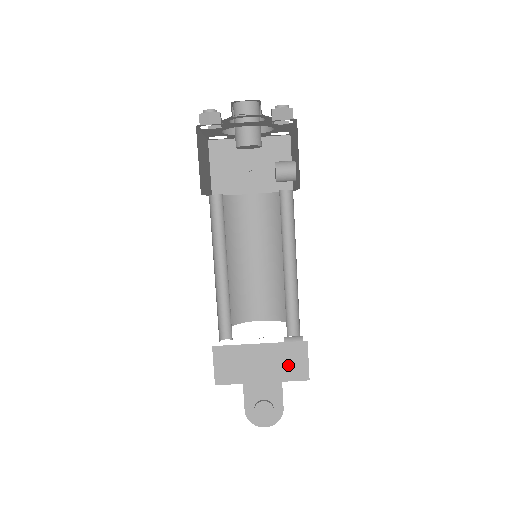
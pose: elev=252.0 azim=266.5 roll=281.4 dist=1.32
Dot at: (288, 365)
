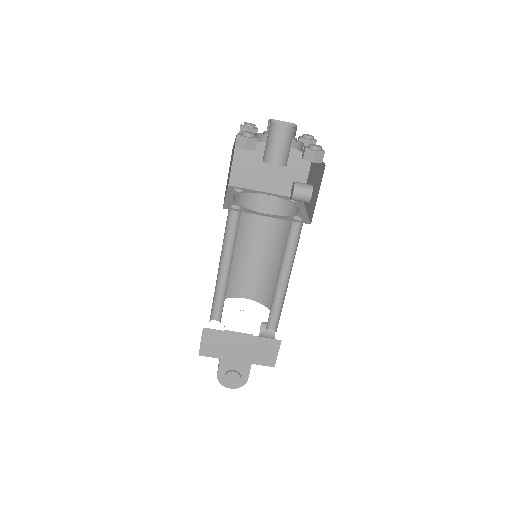
Dot at: (261, 354)
